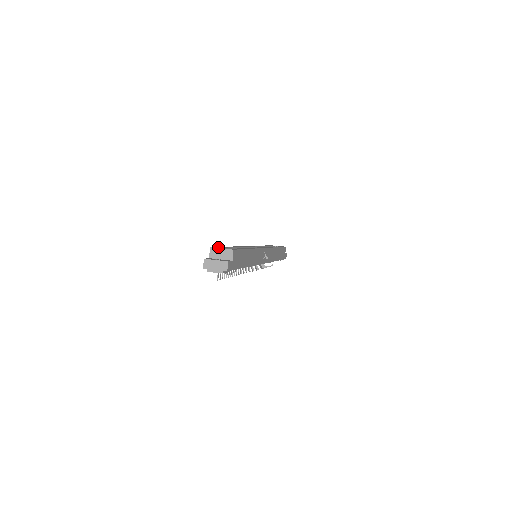
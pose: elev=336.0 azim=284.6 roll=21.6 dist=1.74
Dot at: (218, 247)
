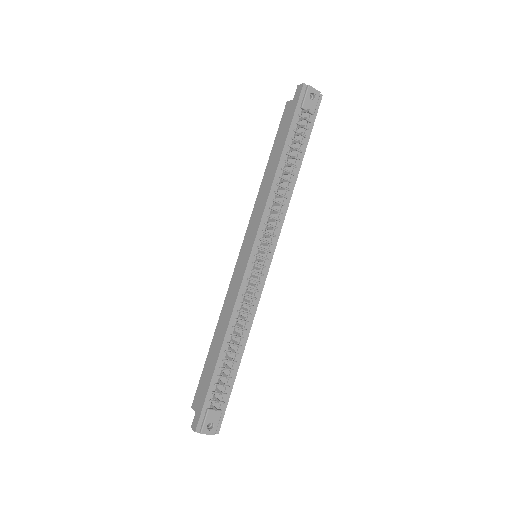
Dot at: occluded
